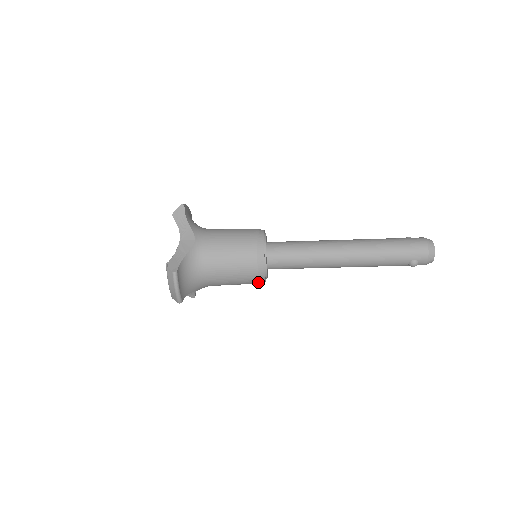
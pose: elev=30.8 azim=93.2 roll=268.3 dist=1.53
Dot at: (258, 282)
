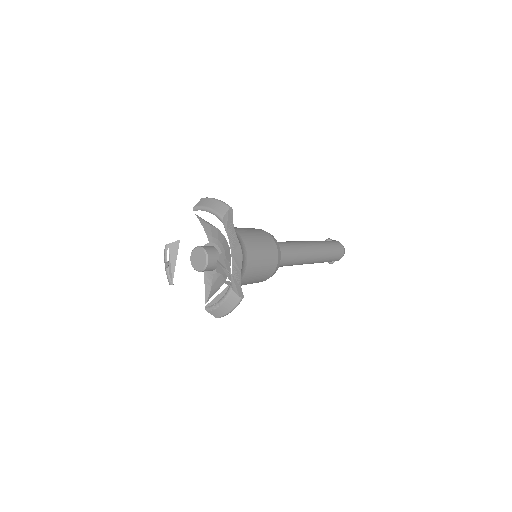
Dot at: occluded
